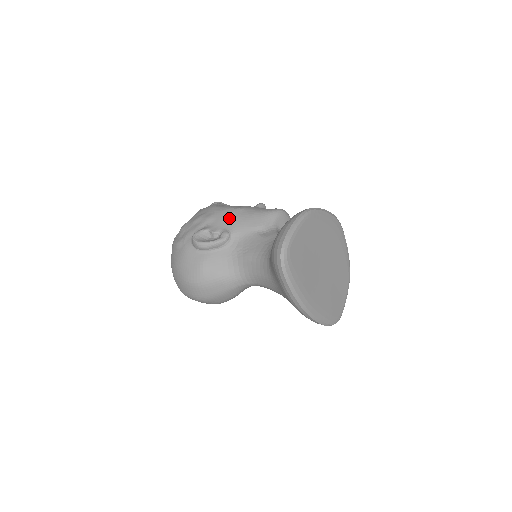
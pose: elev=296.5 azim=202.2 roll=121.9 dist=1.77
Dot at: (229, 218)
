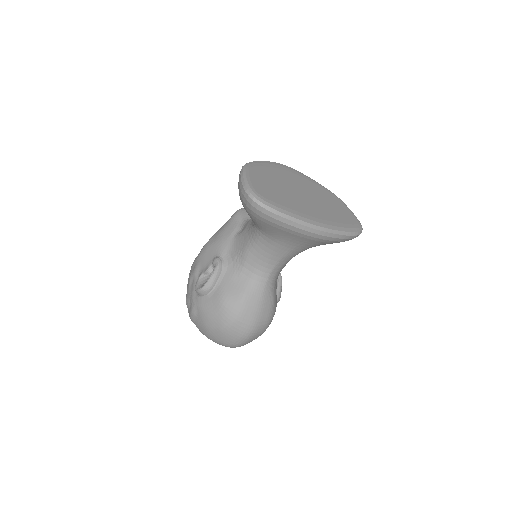
Dot at: (208, 251)
